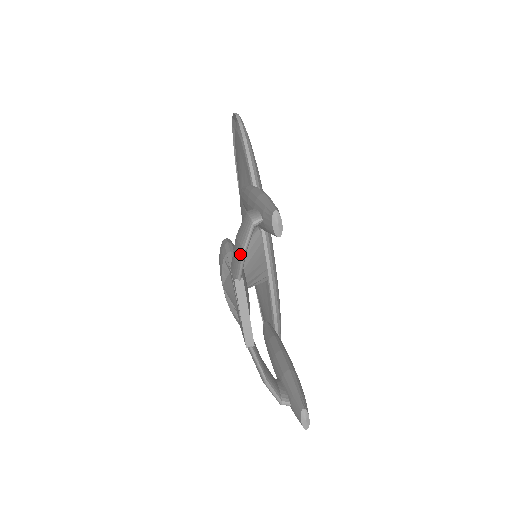
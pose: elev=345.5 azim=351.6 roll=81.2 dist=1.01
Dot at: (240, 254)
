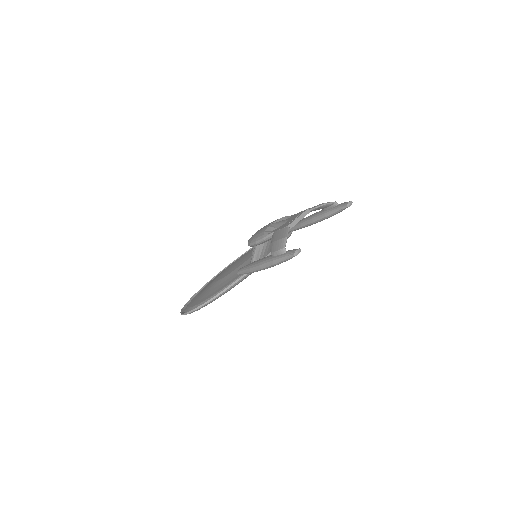
Dot at: (321, 204)
